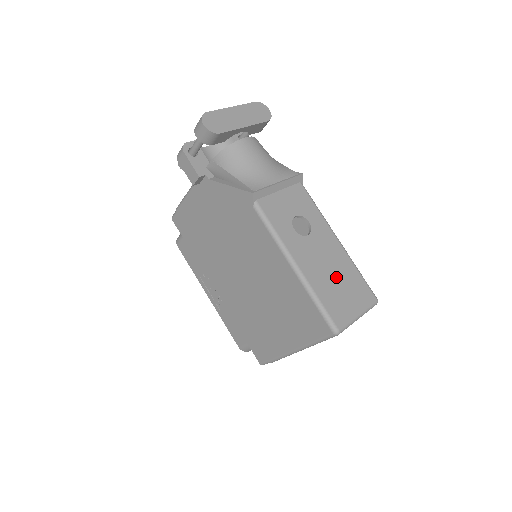
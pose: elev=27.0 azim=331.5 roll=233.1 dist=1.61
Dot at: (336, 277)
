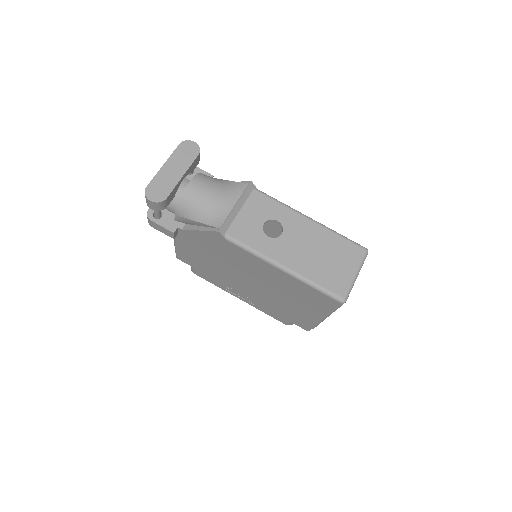
Dot at: (322, 254)
